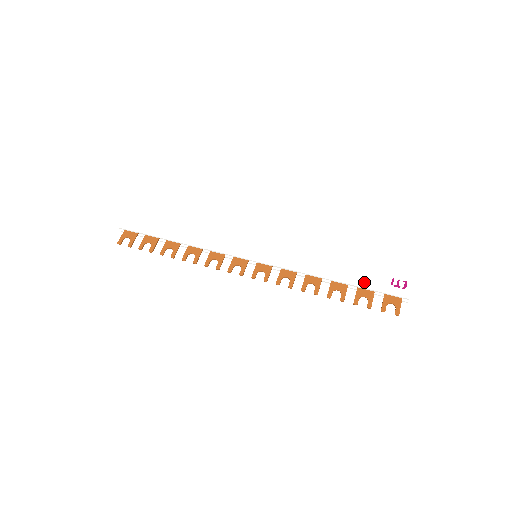
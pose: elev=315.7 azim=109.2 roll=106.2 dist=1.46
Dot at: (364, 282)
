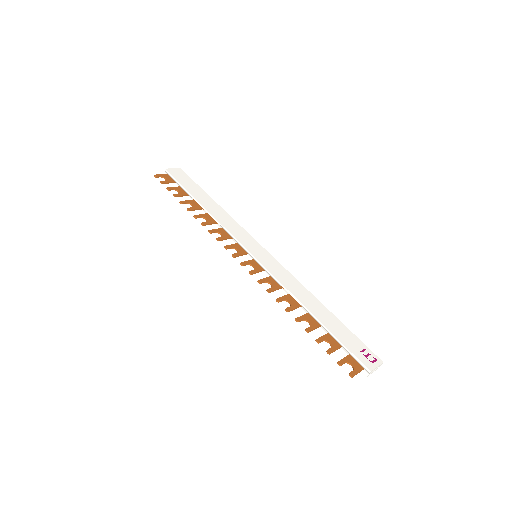
Dot at: (337, 332)
